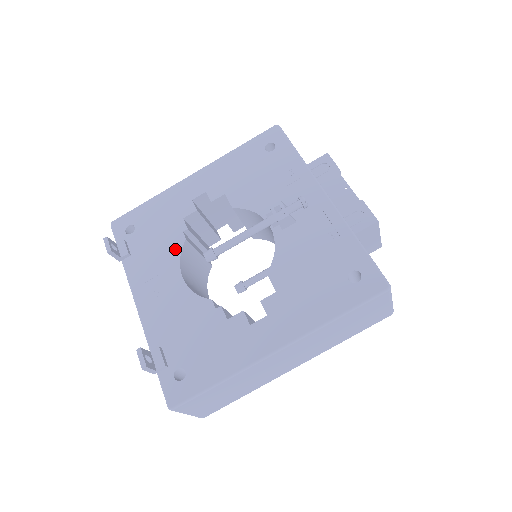
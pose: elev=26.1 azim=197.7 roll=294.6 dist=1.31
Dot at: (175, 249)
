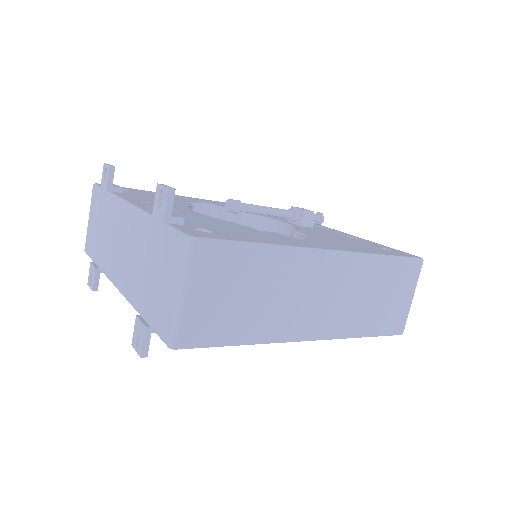
Dot at: (181, 204)
